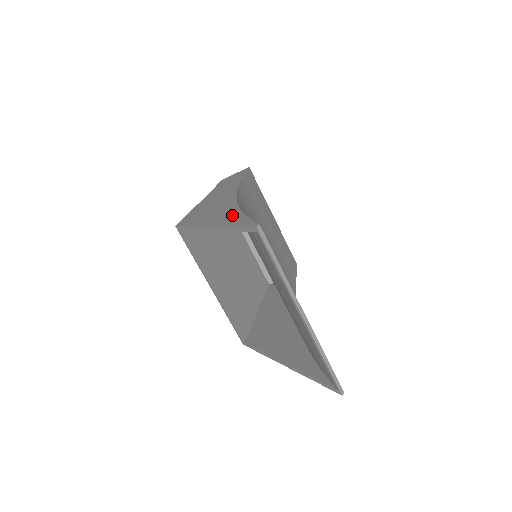
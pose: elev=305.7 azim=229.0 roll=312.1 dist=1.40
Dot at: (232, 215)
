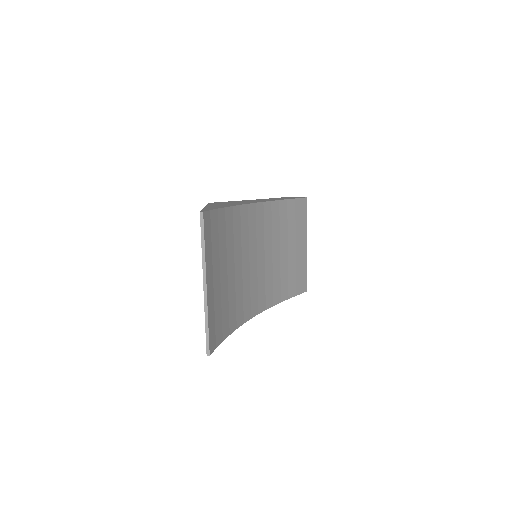
Dot at: occluded
